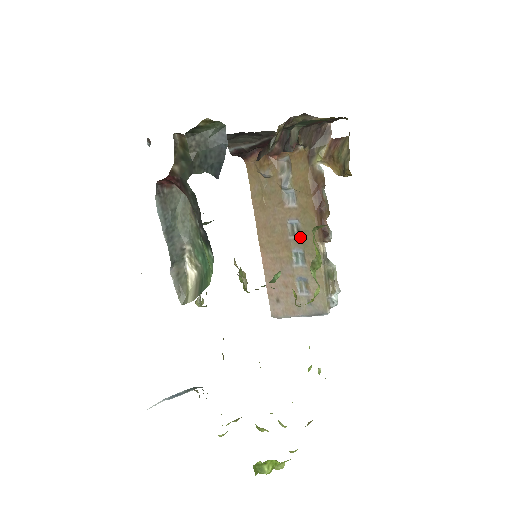
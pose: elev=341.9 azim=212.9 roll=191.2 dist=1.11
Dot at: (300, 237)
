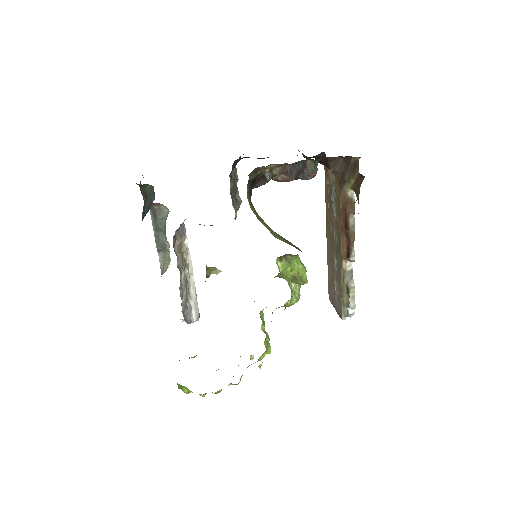
Dot at: (337, 247)
